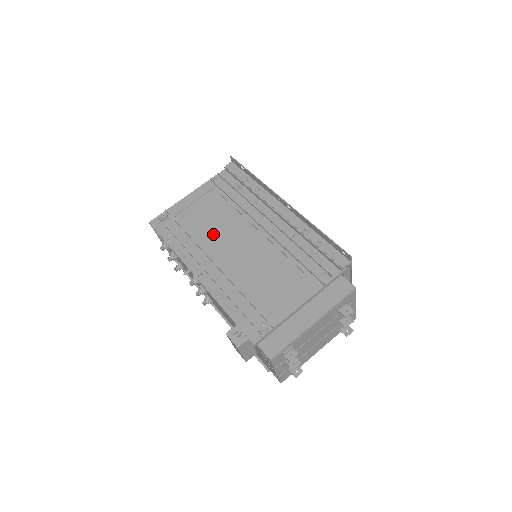
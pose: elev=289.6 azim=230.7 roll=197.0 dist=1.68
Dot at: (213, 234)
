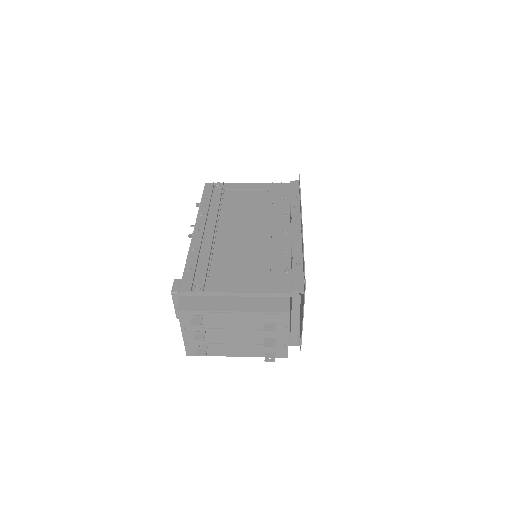
Dot at: (235, 214)
